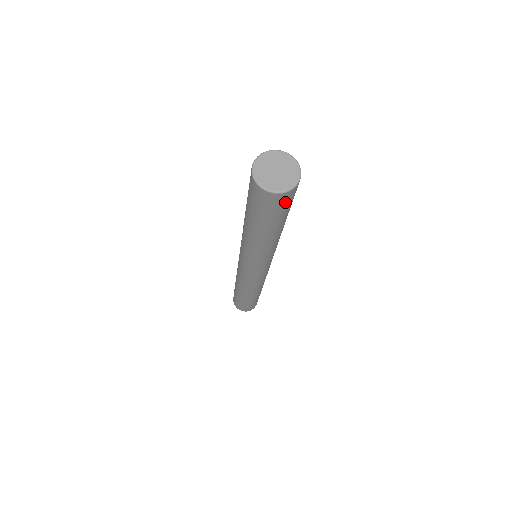
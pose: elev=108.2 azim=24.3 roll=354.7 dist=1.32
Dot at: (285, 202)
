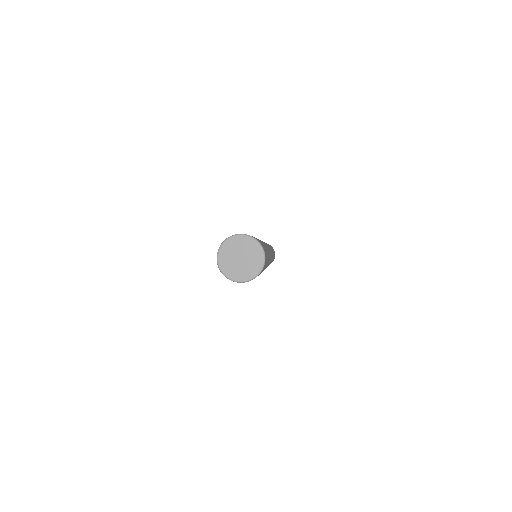
Dot at: (264, 267)
